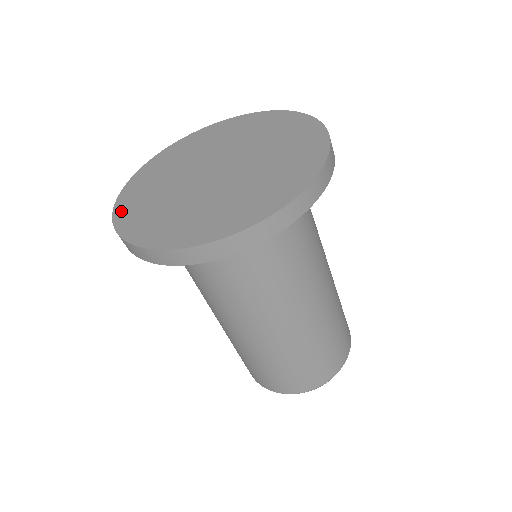
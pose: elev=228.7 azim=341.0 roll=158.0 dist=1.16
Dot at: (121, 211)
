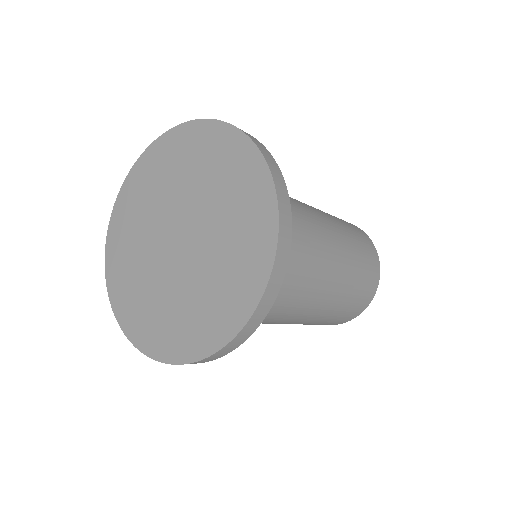
Dot at: (131, 330)
